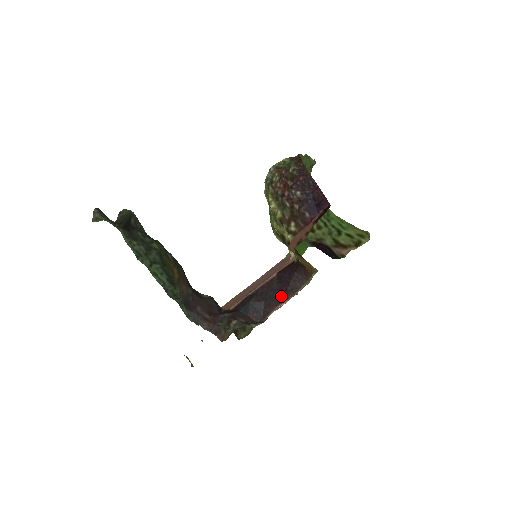
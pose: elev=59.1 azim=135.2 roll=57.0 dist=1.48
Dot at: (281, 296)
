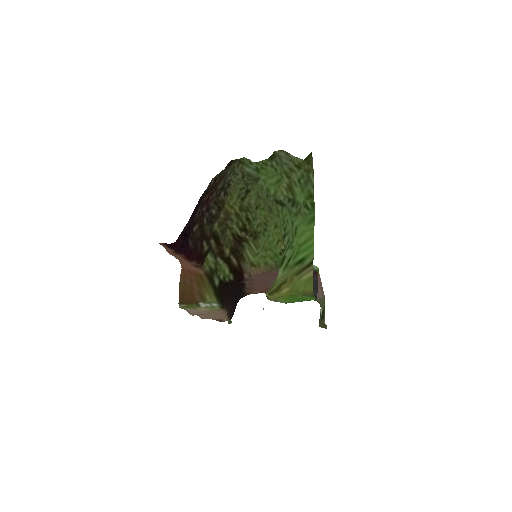
Dot at: (233, 307)
